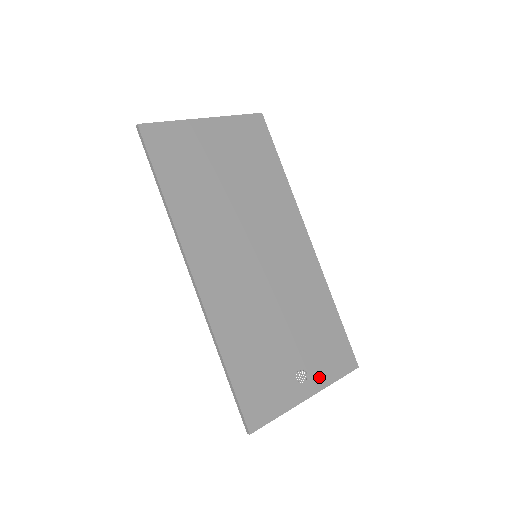
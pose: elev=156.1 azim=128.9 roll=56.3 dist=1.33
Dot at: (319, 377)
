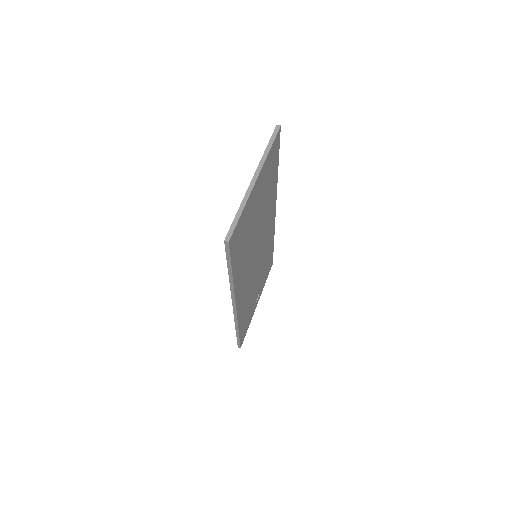
Dot at: occluded
